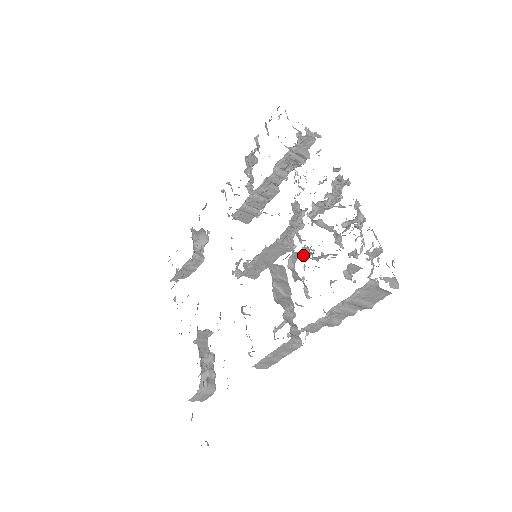
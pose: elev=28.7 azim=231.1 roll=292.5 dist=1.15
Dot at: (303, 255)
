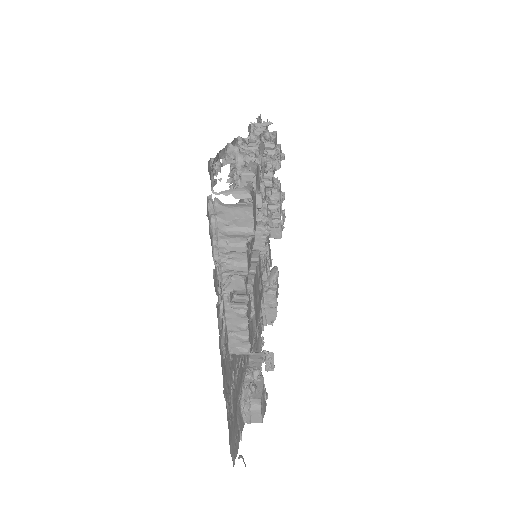
Dot at: occluded
